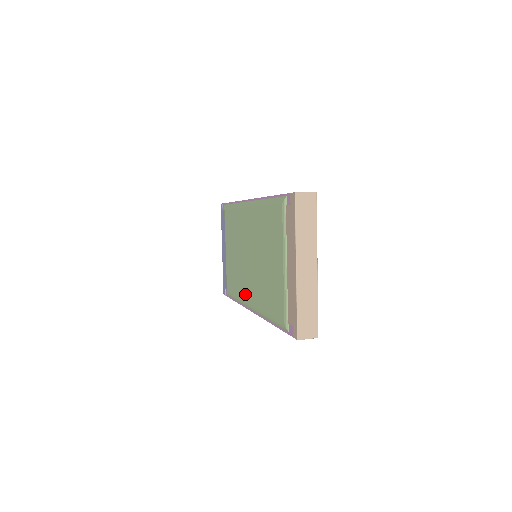
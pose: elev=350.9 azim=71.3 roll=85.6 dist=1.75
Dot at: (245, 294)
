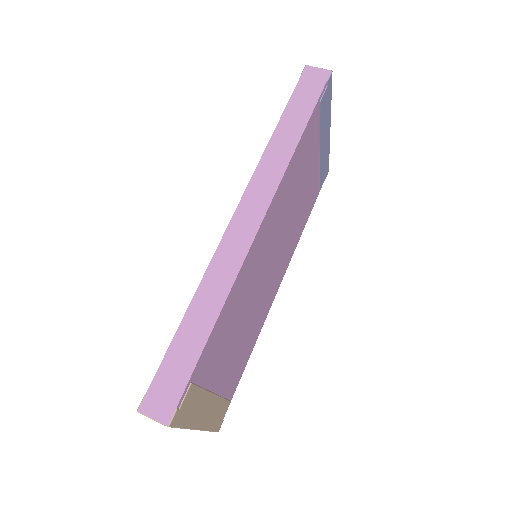
Dot at: occluded
